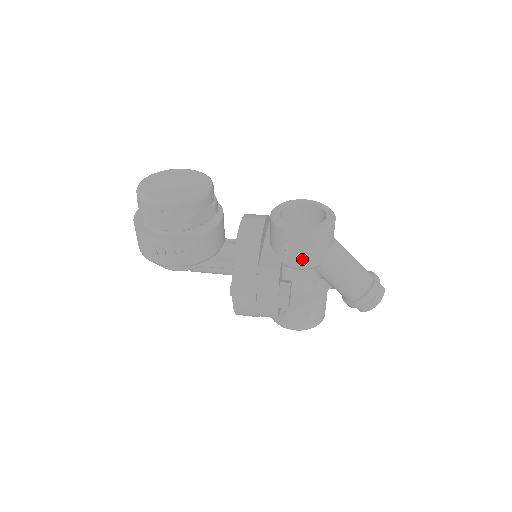
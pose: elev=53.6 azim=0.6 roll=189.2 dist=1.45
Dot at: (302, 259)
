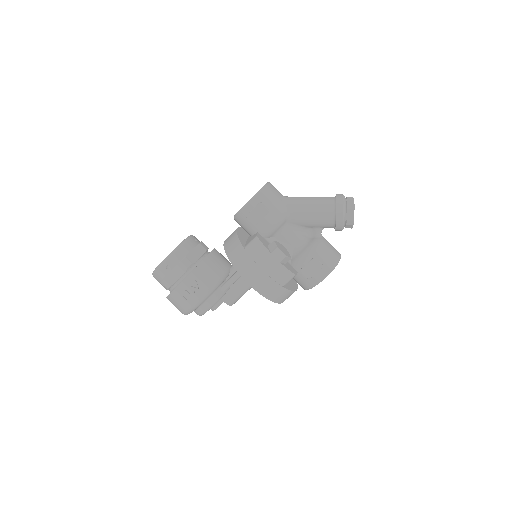
Dot at: (267, 220)
